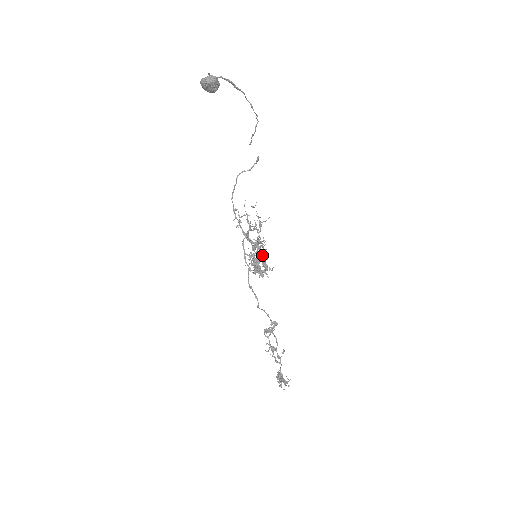
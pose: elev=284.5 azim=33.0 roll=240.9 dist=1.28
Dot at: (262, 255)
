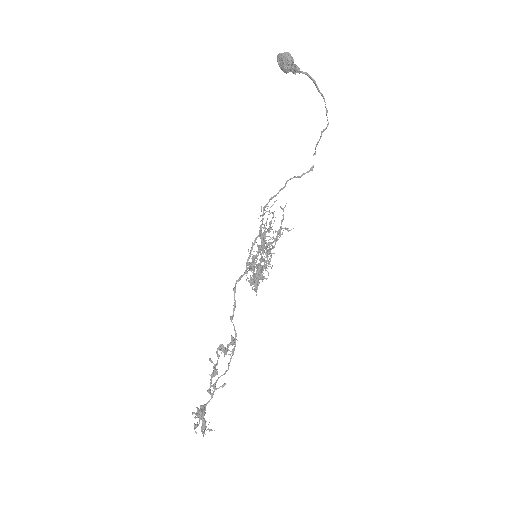
Dot at: (262, 257)
